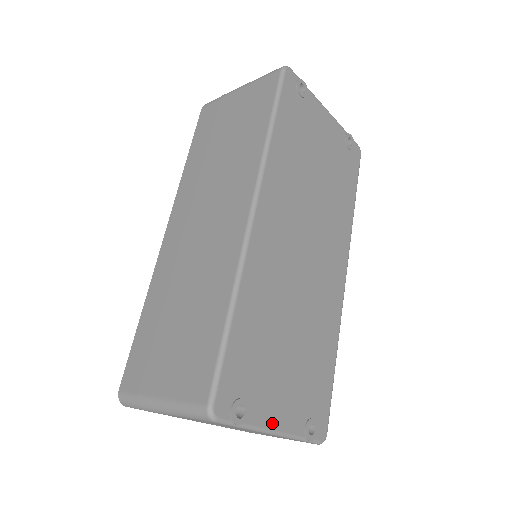
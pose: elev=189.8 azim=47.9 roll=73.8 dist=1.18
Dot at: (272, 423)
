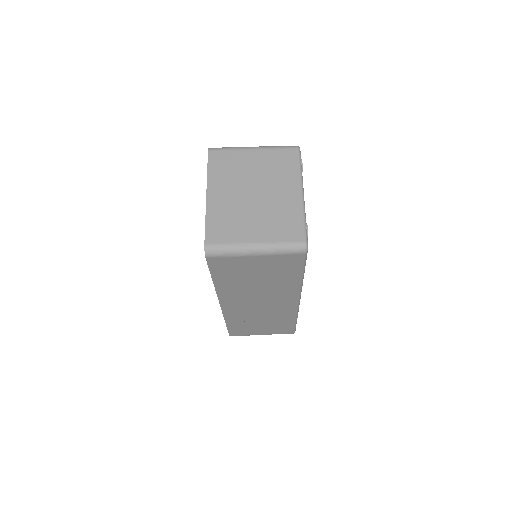
Dot at: occluded
